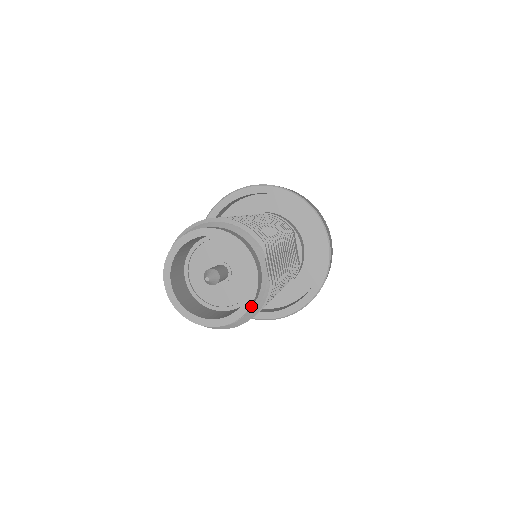
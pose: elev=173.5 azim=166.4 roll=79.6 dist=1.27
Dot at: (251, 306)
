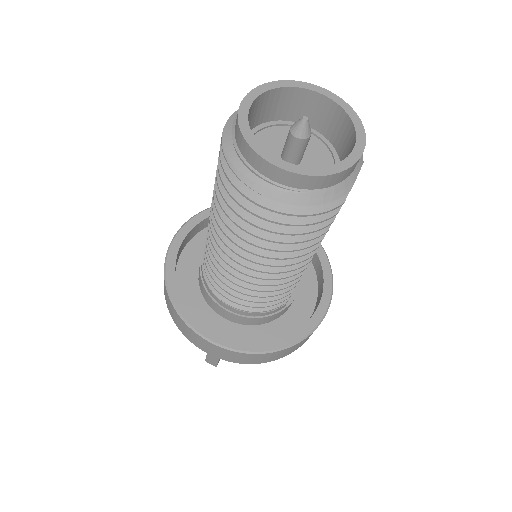
Dot at: (325, 182)
